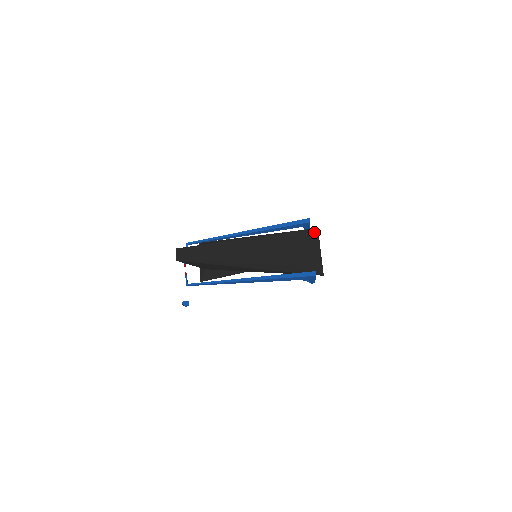
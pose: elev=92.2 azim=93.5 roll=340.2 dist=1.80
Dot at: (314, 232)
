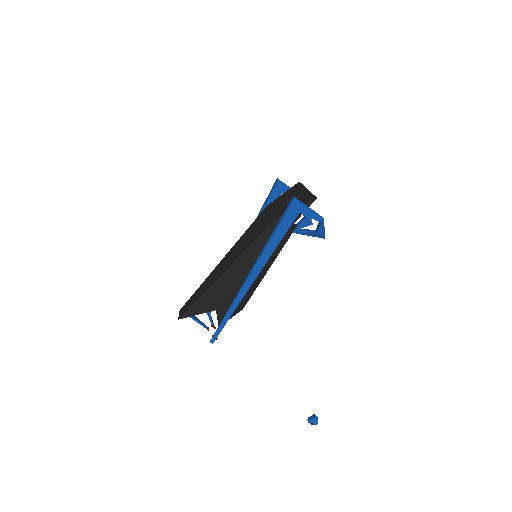
Dot at: (295, 186)
